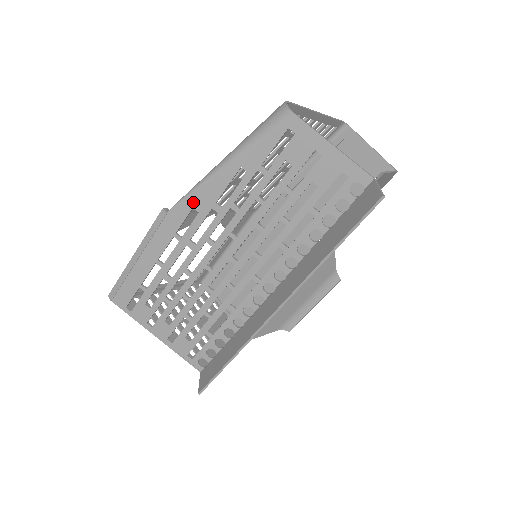
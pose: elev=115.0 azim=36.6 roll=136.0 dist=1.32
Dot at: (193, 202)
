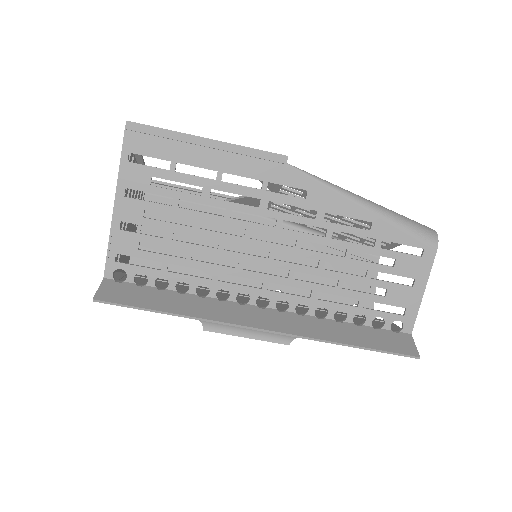
Dot at: (314, 188)
